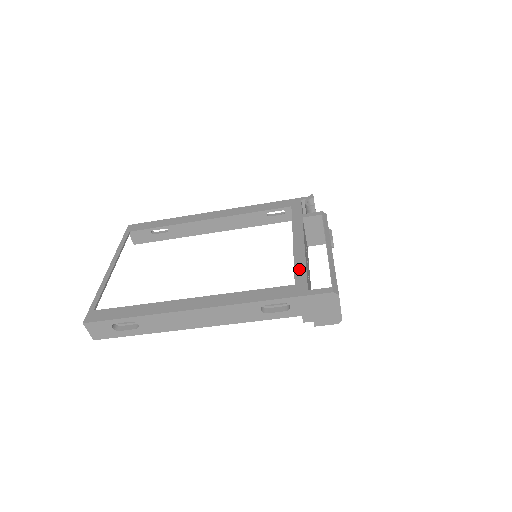
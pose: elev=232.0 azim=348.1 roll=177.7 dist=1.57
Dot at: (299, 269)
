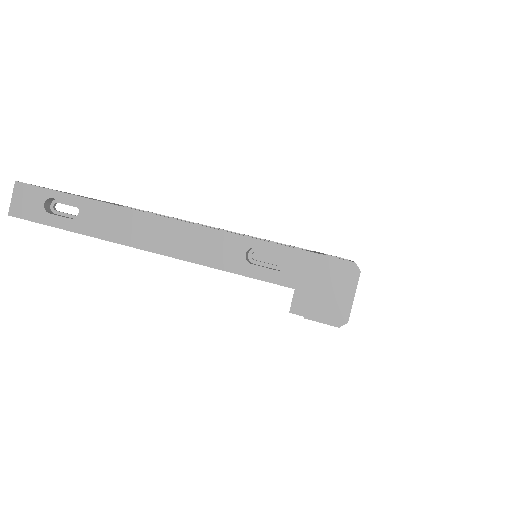
Dot at: occluded
